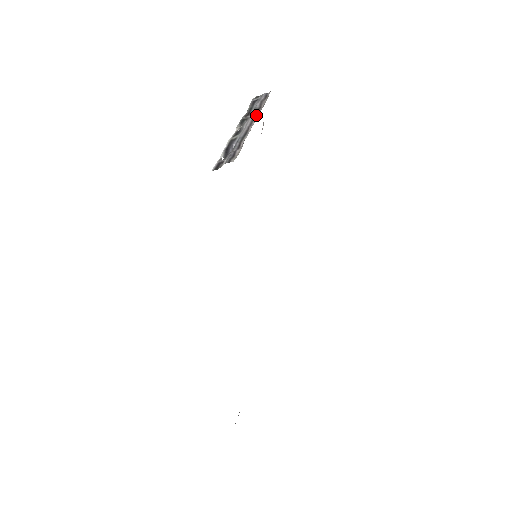
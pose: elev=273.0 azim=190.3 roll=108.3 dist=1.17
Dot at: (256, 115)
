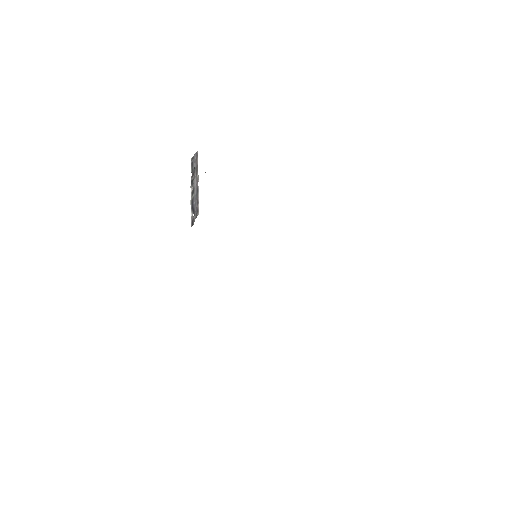
Dot at: (197, 174)
